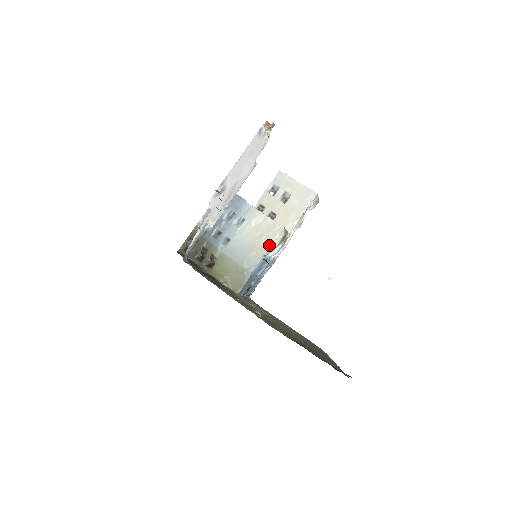
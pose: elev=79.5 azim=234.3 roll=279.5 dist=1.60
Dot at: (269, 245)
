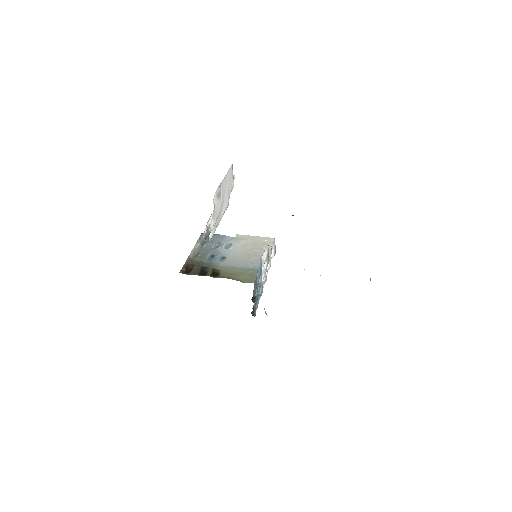
Dot at: (262, 251)
